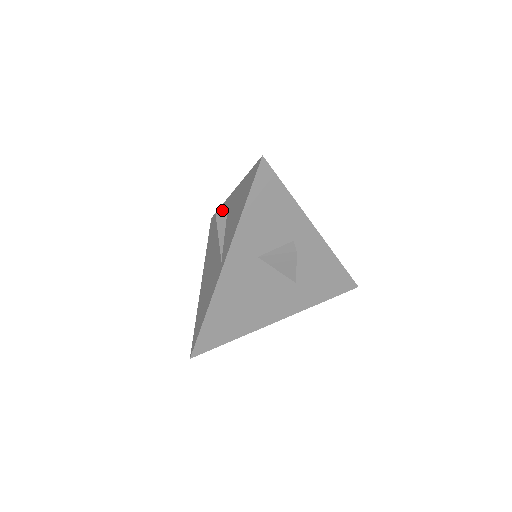
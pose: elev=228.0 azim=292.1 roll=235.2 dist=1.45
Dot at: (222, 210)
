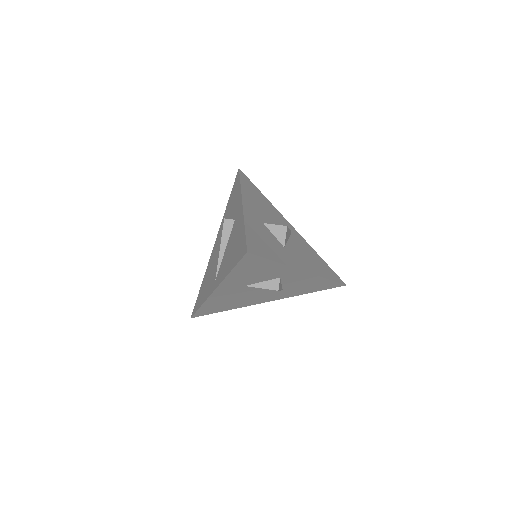
Dot at: (237, 199)
